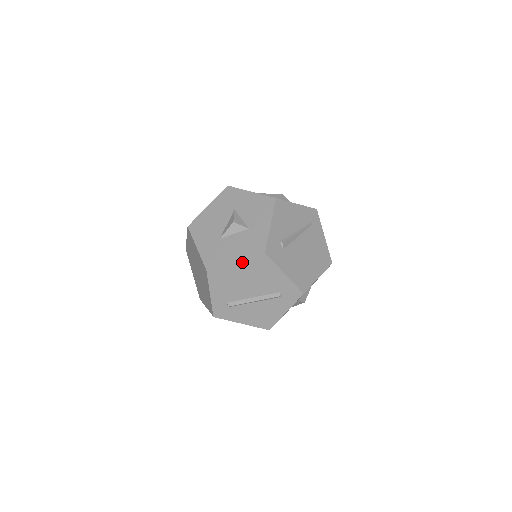
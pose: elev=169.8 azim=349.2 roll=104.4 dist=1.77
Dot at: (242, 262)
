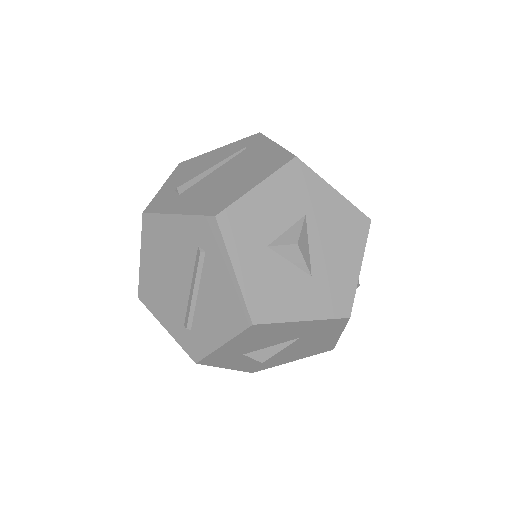
Dot at: (144, 250)
